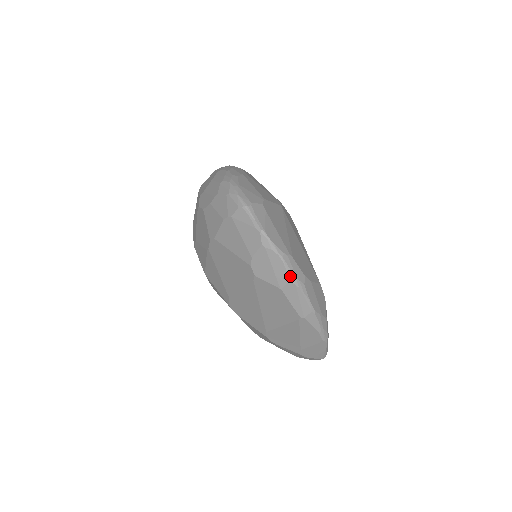
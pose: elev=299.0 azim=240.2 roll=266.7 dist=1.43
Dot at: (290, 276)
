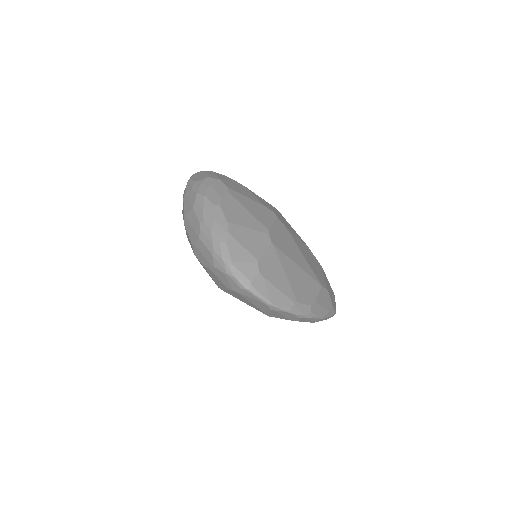
Dot at: (299, 317)
